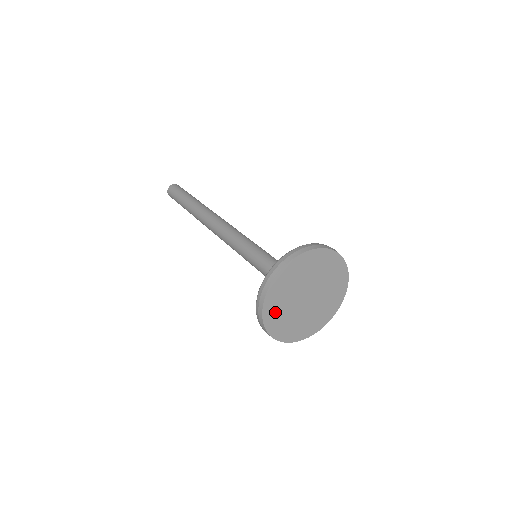
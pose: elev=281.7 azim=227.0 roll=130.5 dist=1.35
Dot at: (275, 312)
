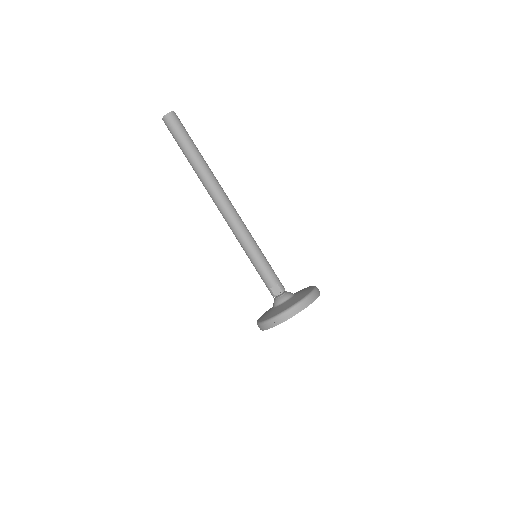
Dot at: occluded
